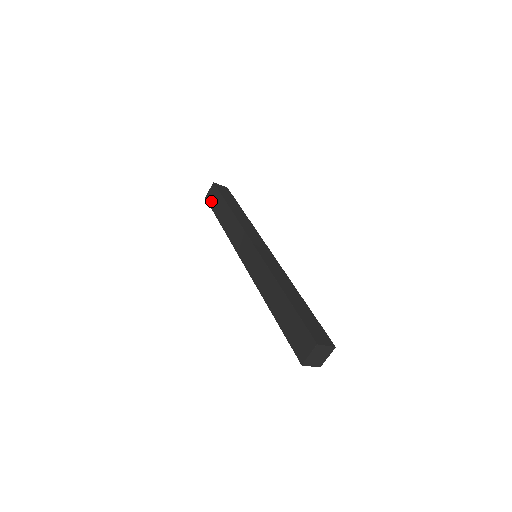
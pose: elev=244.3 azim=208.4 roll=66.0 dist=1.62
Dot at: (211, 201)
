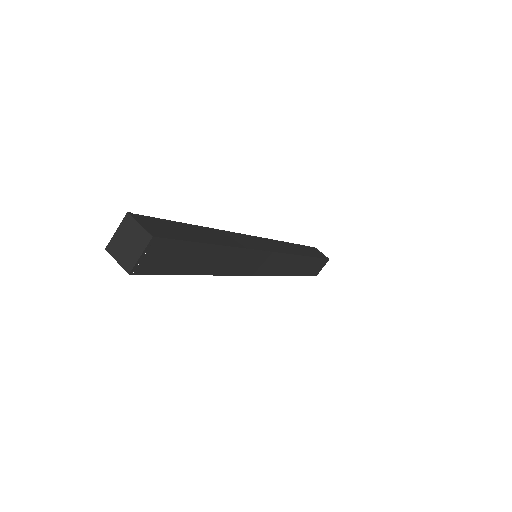
Dot at: occluded
